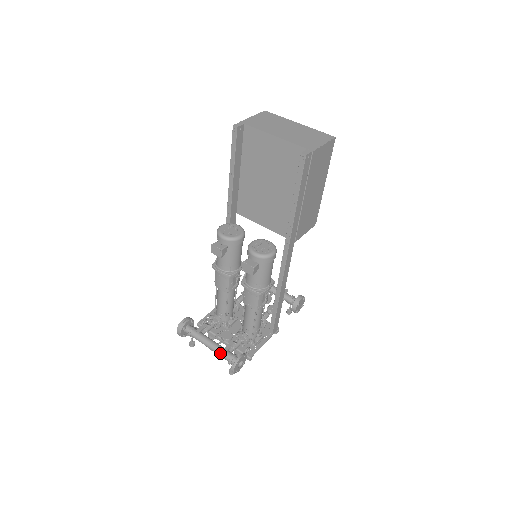
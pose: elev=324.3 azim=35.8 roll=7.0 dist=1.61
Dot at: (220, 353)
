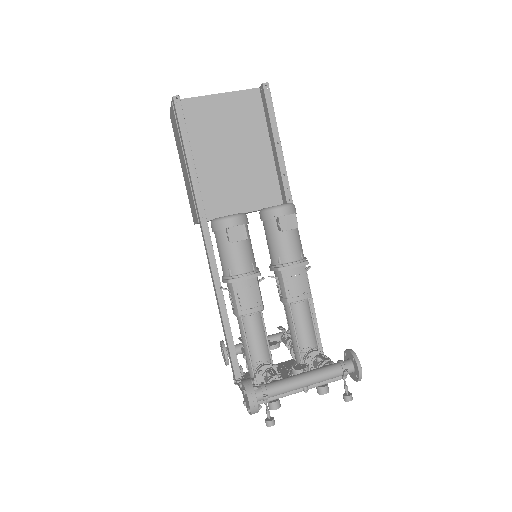
Dot at: (325, 372)
